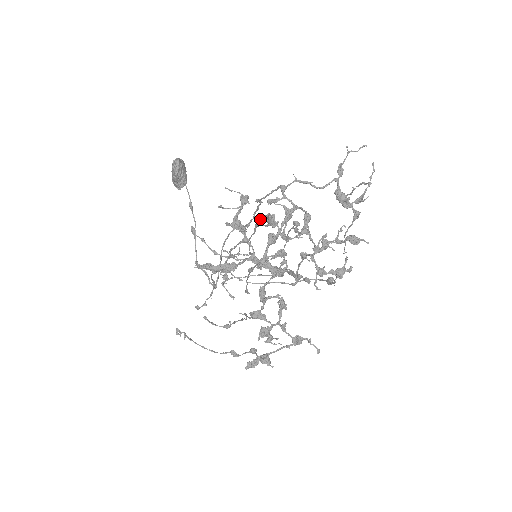
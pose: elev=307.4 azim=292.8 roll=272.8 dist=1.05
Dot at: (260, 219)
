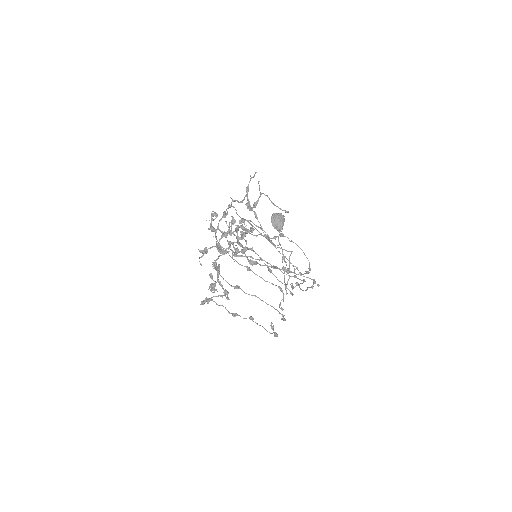
Dot at: (265, 235)
